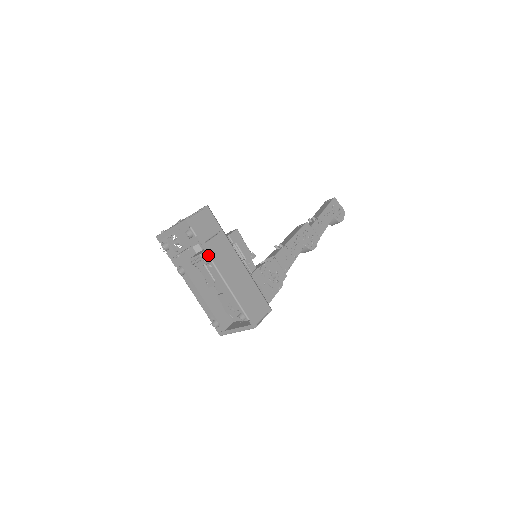
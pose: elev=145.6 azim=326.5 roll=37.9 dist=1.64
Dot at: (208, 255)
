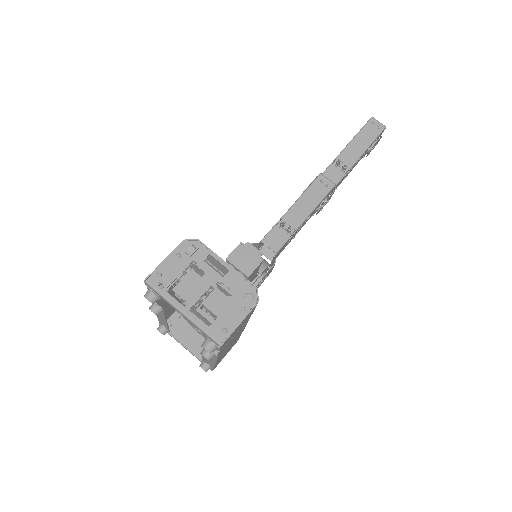
Dot at: (217, 356)
